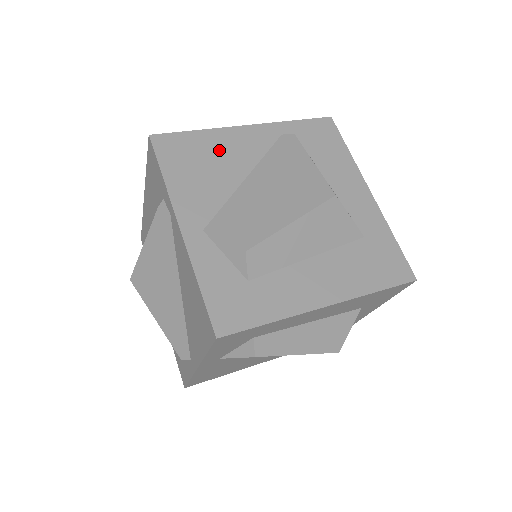
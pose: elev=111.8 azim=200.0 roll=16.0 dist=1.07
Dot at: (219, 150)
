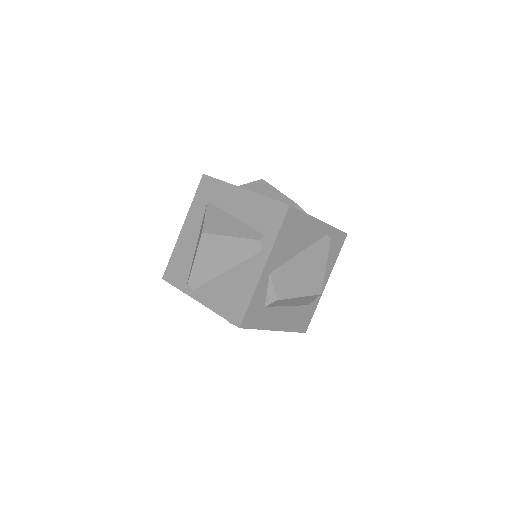
Dot at: (304, 230)
